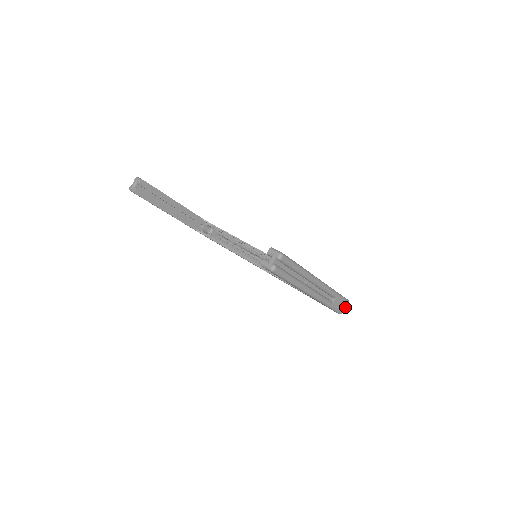
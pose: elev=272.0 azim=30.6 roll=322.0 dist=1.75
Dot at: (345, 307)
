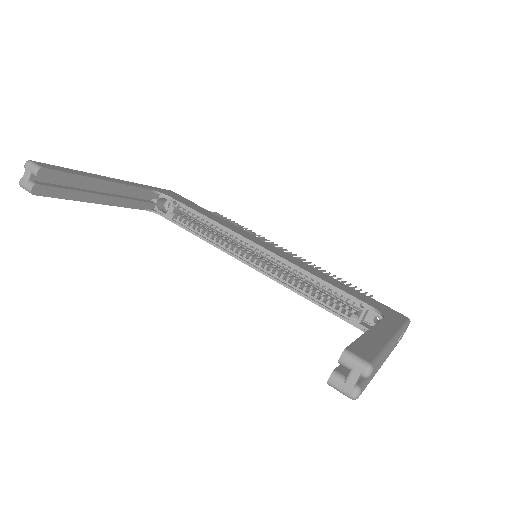
Dot at: occluded
